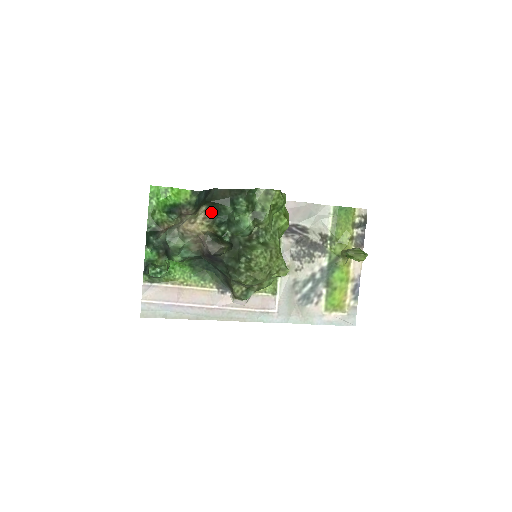
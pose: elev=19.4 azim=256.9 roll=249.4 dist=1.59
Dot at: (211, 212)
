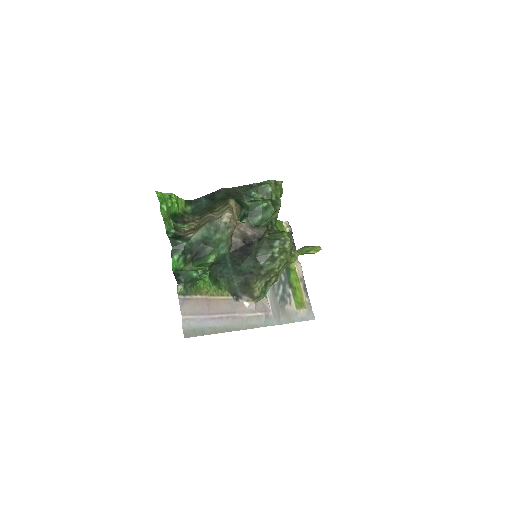
Dot at: (238, 203)
